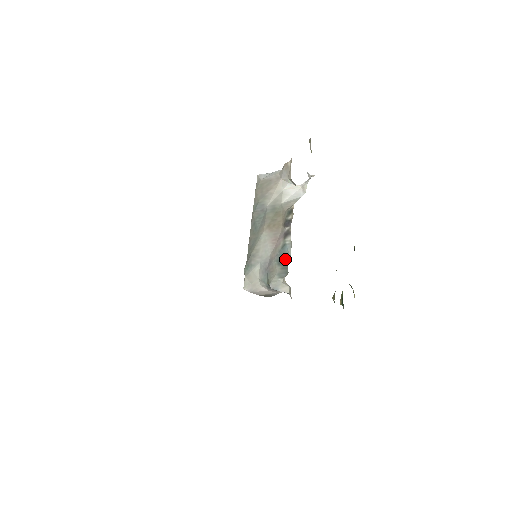
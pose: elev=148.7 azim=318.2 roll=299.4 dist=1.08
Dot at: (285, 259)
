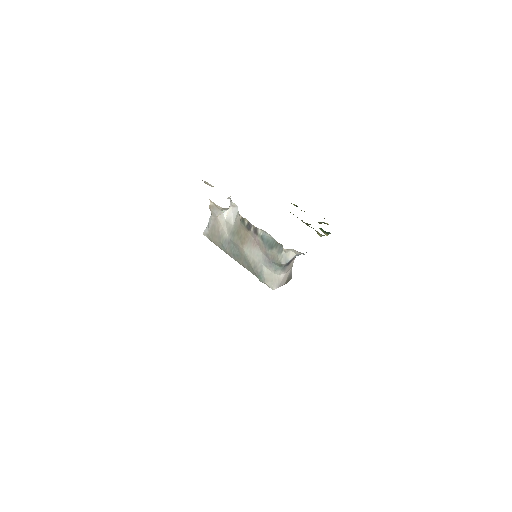
Dot at: (271, 242)
